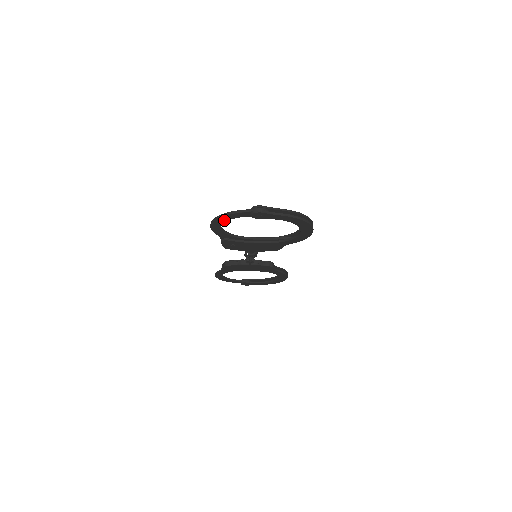
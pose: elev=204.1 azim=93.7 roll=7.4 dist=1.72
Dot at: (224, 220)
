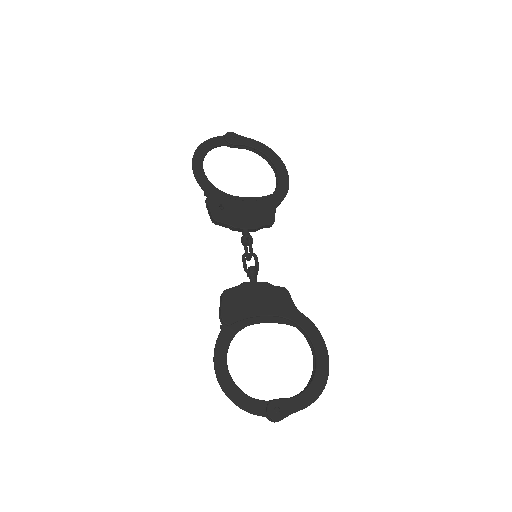
Dot at: (233, 390)
